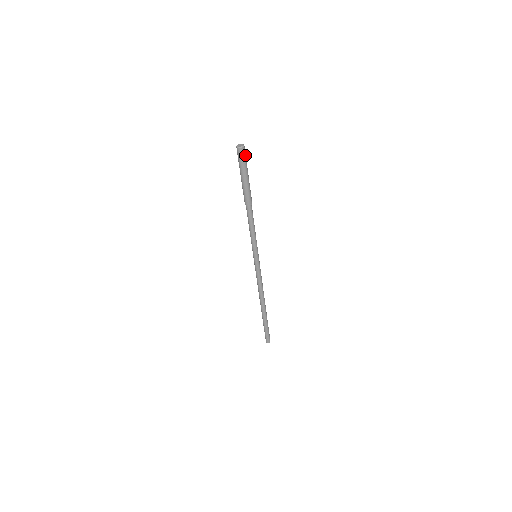
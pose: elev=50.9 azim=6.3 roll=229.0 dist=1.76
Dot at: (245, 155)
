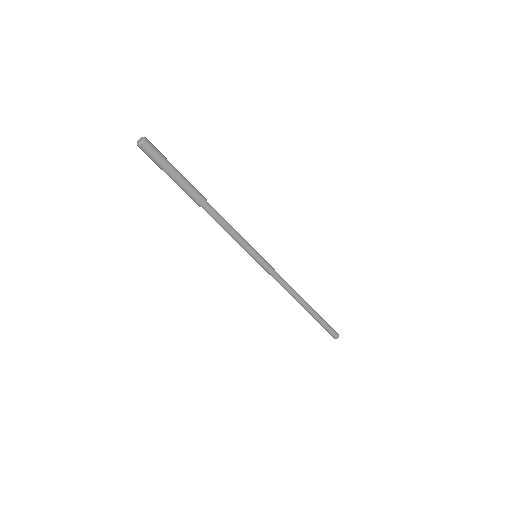
Dot at: (155, 148)
